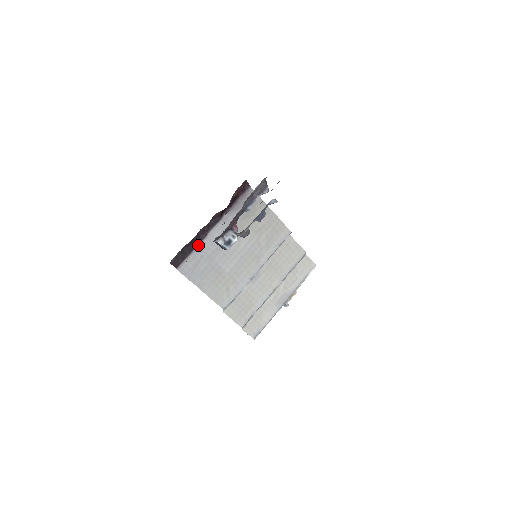
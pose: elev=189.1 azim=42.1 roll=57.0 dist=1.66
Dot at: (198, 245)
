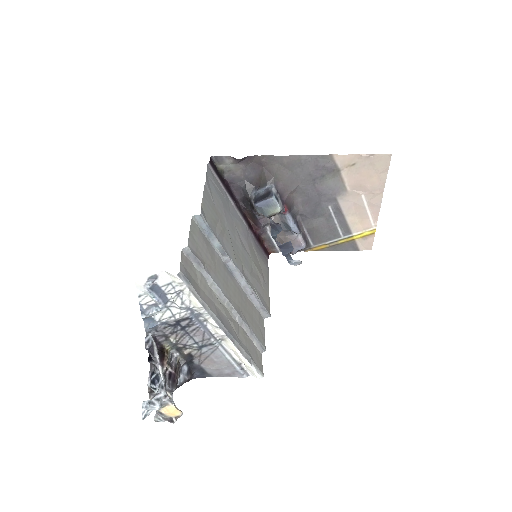
Dot at: (228, 194)
